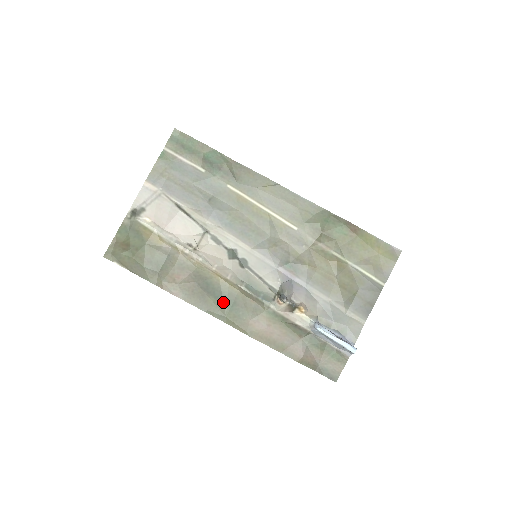
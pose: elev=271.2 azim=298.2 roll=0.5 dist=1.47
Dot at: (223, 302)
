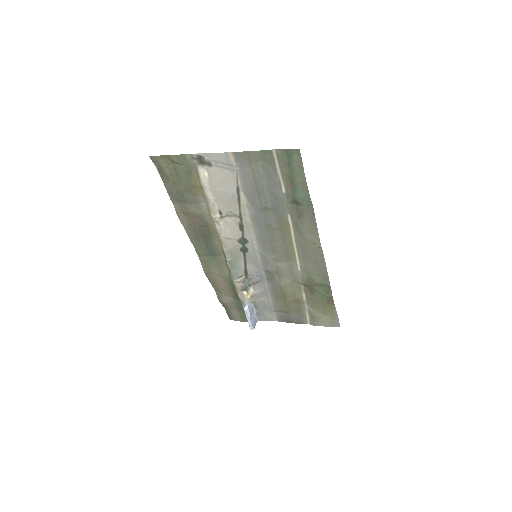
Dot at: (208, 251)
